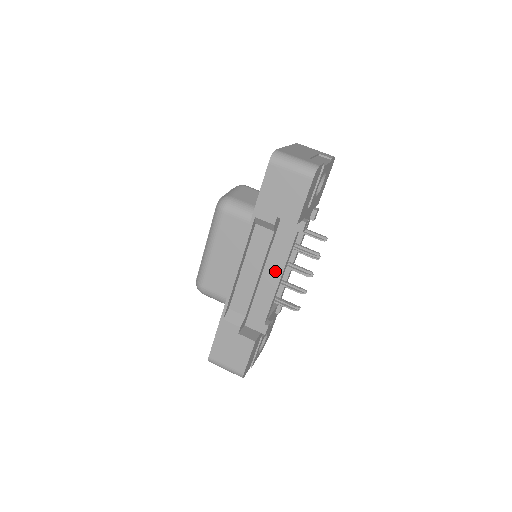
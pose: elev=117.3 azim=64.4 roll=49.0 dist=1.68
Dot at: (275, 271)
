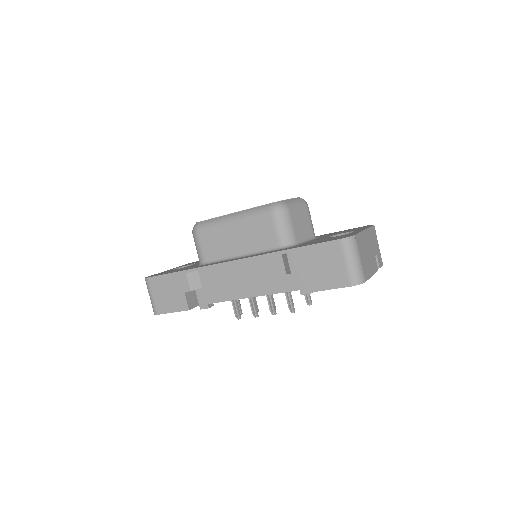
Dot at: (255, 289)
